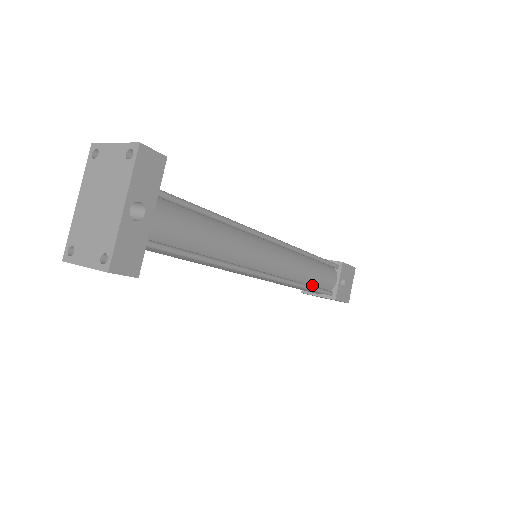
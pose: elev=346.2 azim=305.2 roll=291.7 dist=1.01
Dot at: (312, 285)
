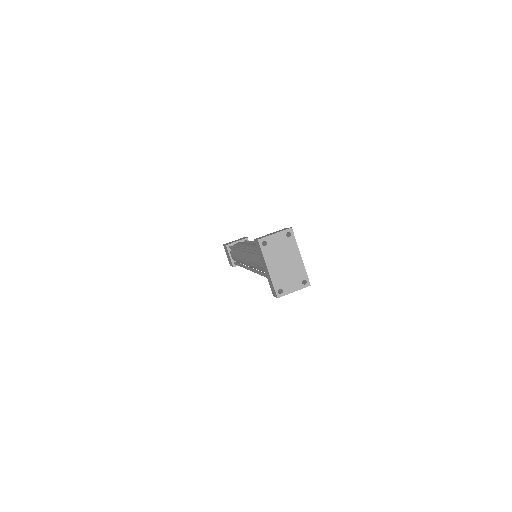
Dot at: occluded
